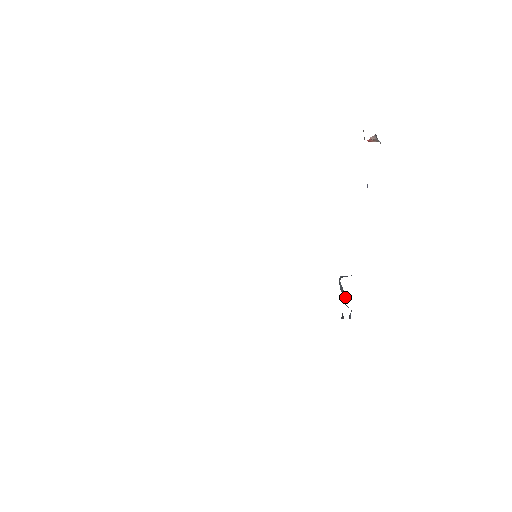
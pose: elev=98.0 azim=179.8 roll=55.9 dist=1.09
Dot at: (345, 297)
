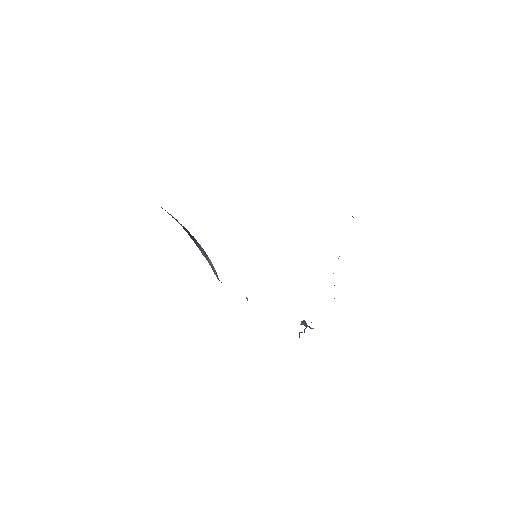
Dot at: occluded
